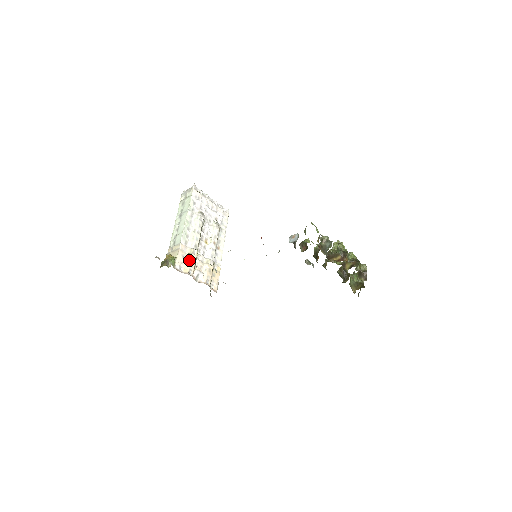
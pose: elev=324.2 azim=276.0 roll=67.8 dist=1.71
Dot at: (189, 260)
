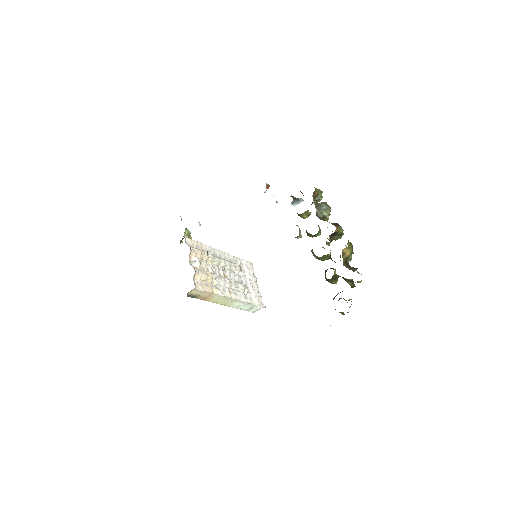
Dot at: occluded
